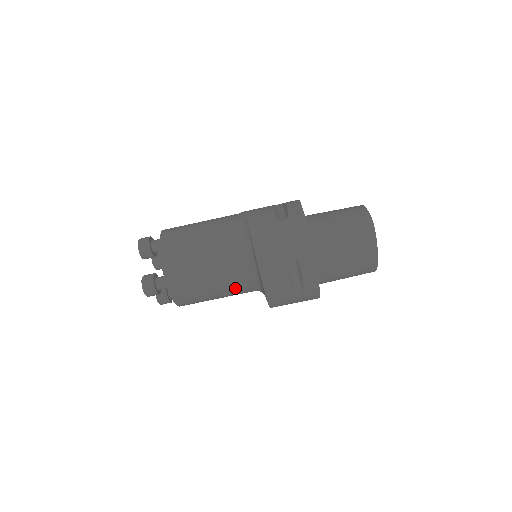
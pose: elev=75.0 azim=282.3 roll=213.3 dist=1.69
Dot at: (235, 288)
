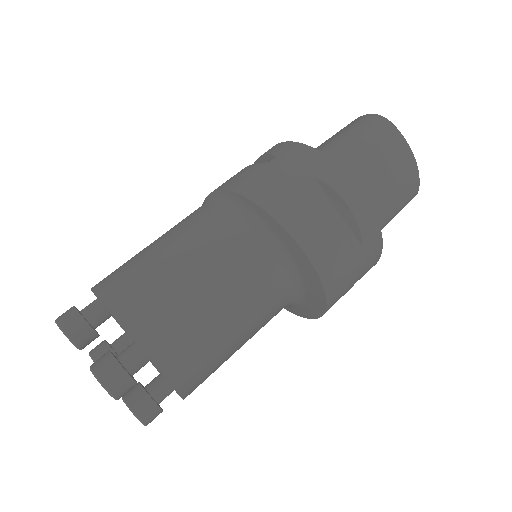
Dot at: (258, 300)
